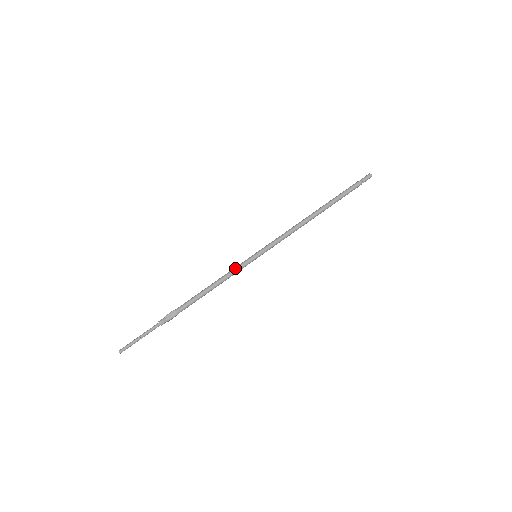
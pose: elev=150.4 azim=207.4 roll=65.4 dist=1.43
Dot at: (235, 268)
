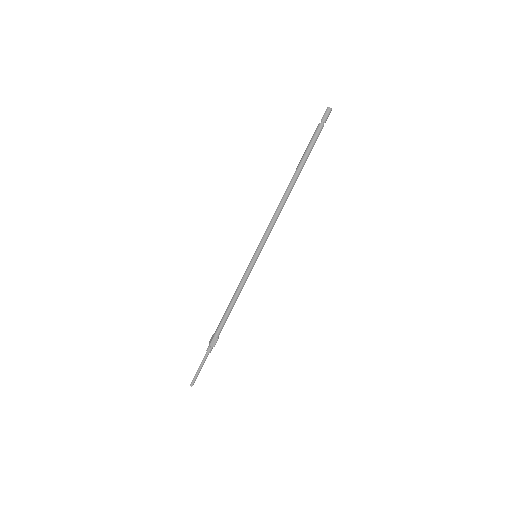
Dot at: (244, 278)
